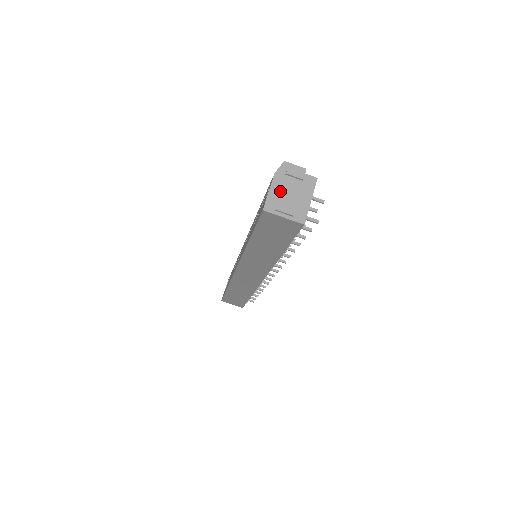
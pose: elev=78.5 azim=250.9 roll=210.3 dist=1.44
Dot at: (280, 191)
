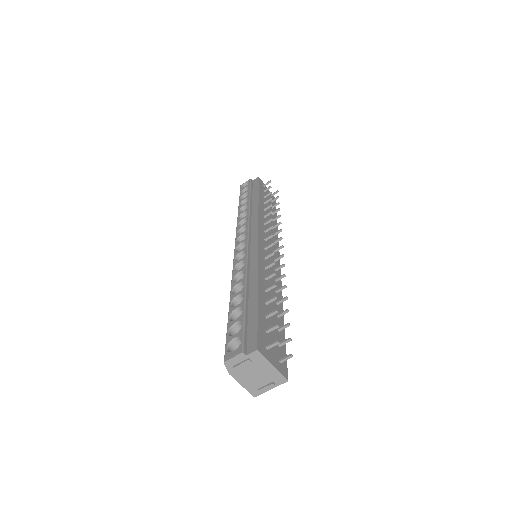
Dot at: (248, 380)
